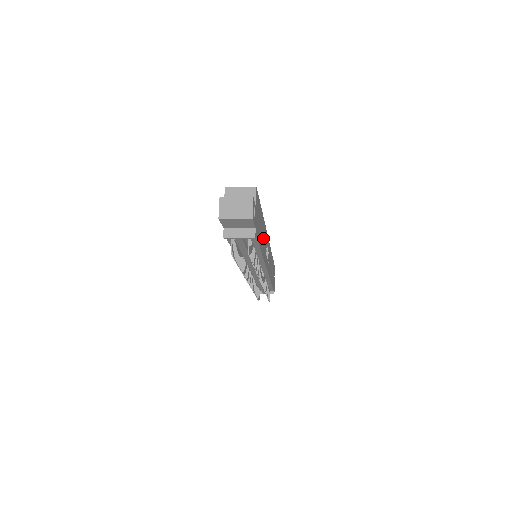
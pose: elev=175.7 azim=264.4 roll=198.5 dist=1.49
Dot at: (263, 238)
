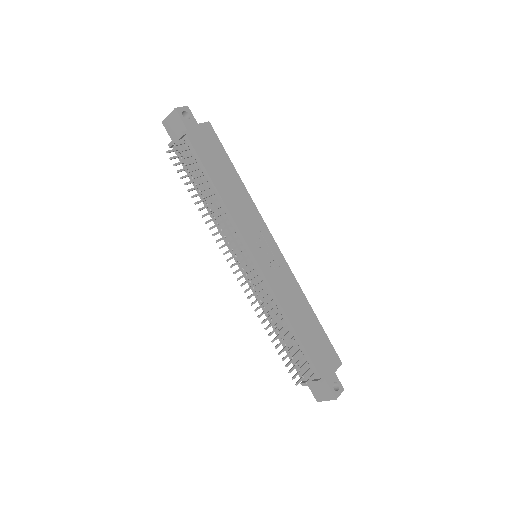
Dot at: (236, 197)
